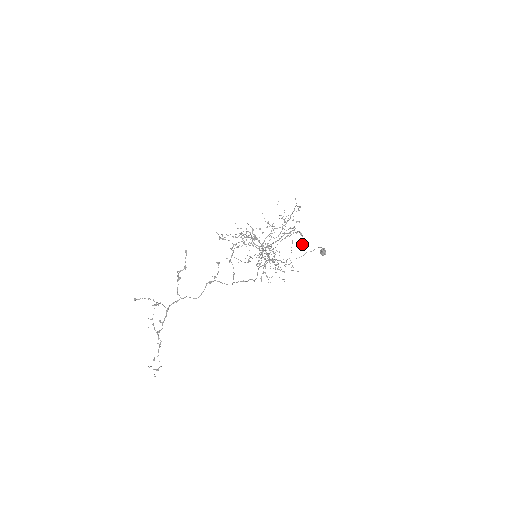
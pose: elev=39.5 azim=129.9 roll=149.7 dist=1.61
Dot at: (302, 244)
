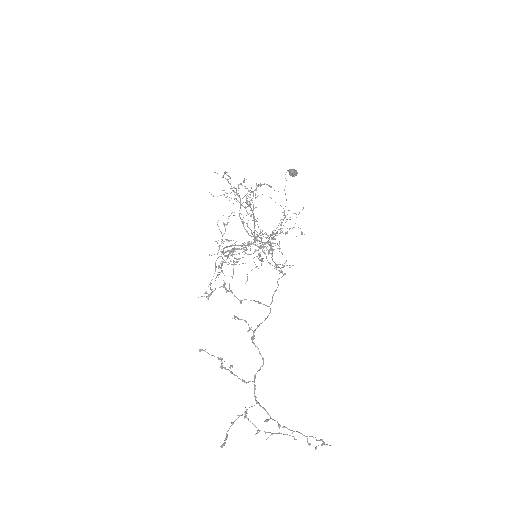
Dot at: occluded
